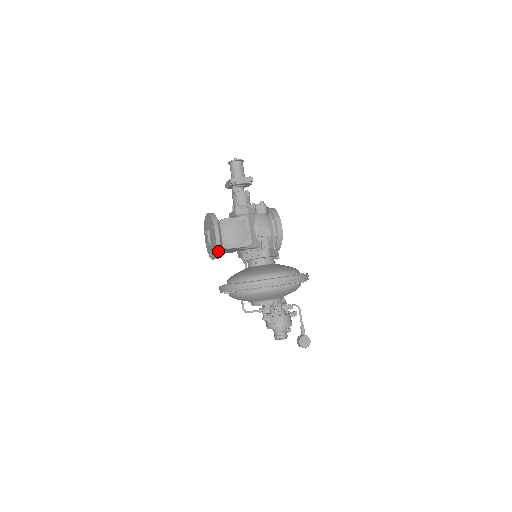
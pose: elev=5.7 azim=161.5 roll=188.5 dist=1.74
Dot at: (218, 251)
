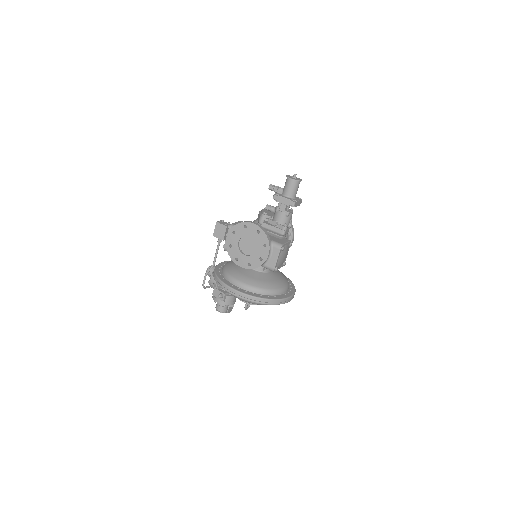
Dot at: occluded
